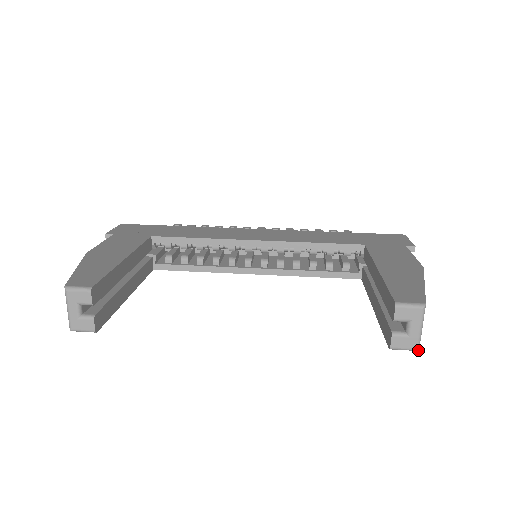
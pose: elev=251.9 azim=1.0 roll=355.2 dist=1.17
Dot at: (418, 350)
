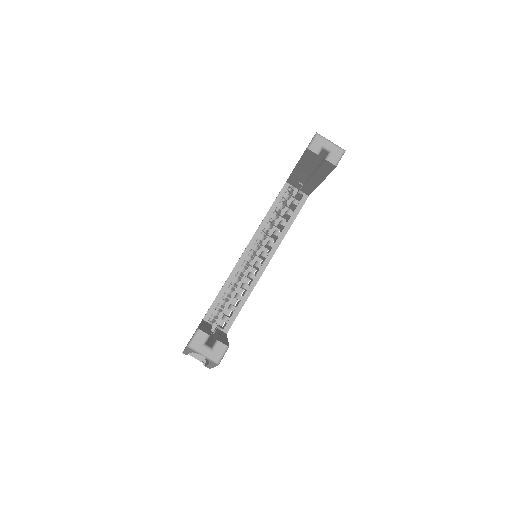
Dot at: (344, 151)
